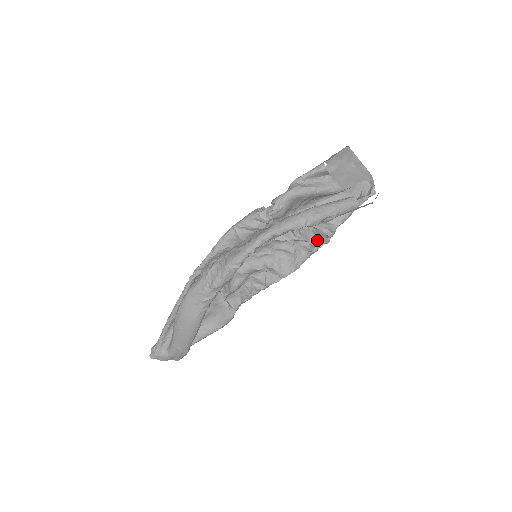
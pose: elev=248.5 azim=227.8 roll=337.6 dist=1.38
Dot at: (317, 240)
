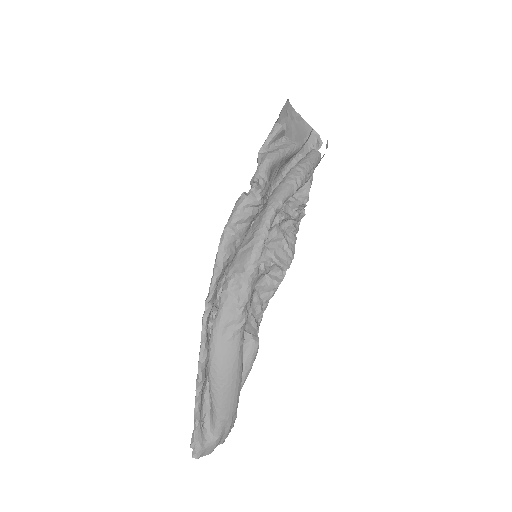
Dot at: (297, 214)
